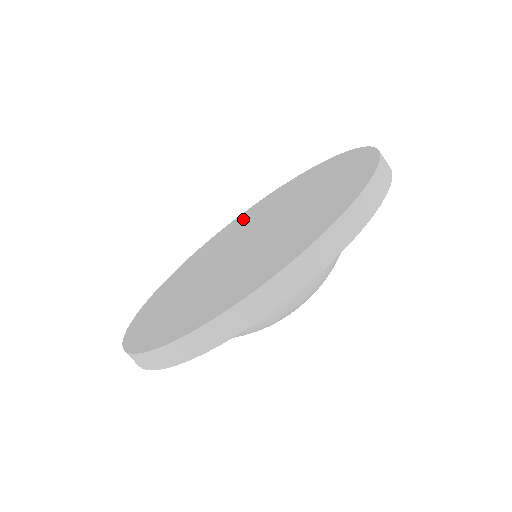
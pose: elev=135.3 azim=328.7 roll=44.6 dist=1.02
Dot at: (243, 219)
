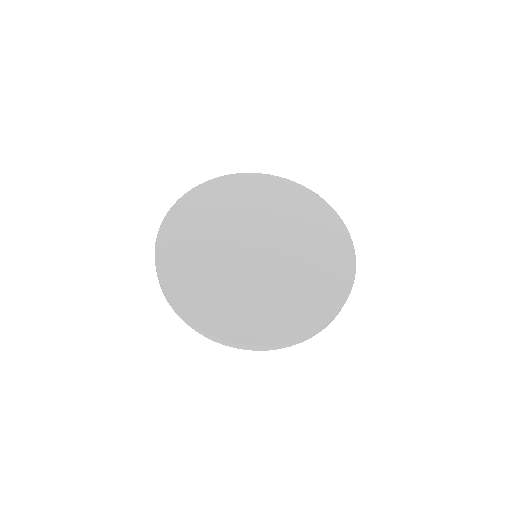
Dot at: (233, 195)
